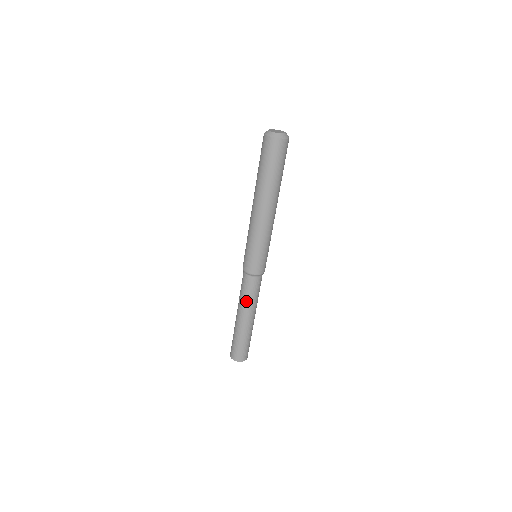
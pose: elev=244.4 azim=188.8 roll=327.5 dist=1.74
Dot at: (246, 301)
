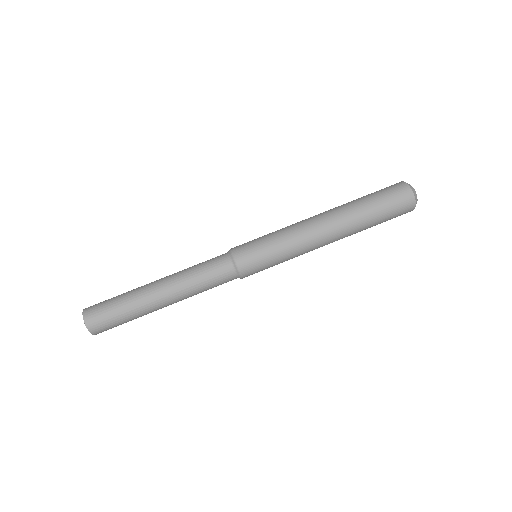
Dot at: (191, 276)
